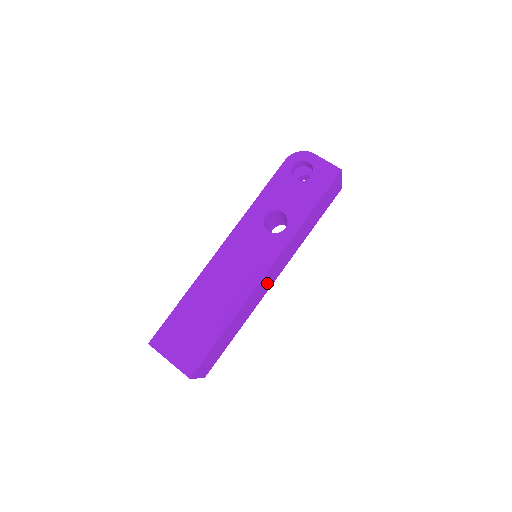
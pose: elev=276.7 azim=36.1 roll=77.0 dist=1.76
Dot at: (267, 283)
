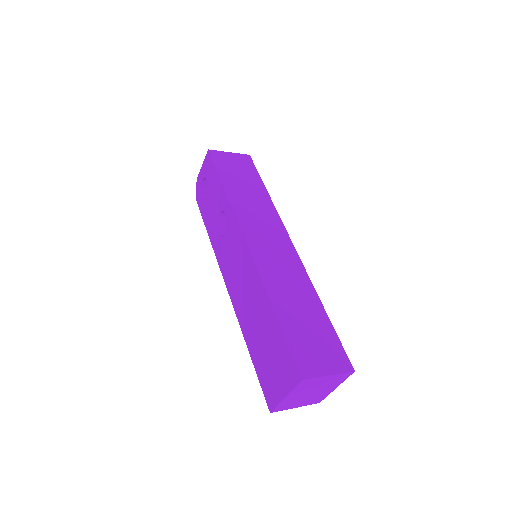
Dot at: (276, 251)
